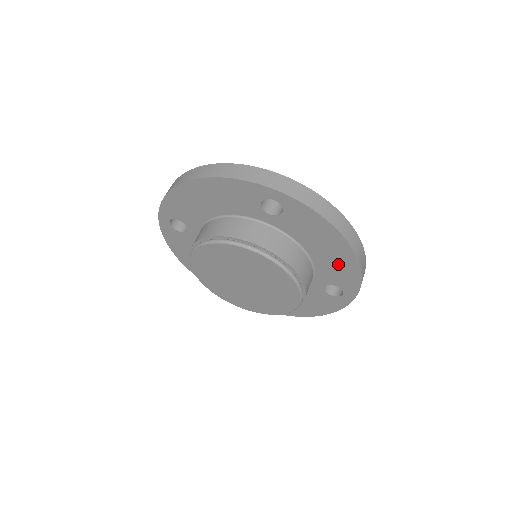
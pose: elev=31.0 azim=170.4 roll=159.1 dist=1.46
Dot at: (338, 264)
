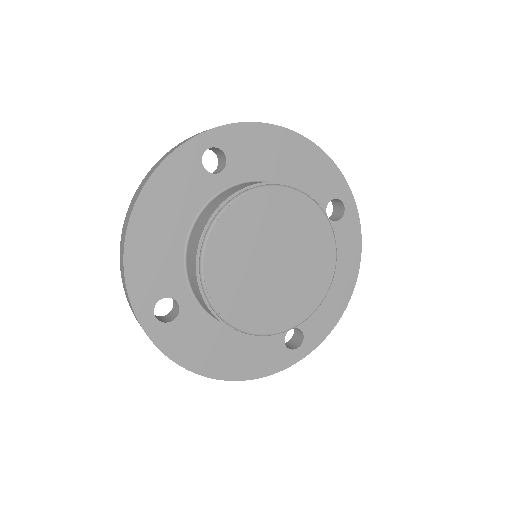
Dot at: (308, 168)
